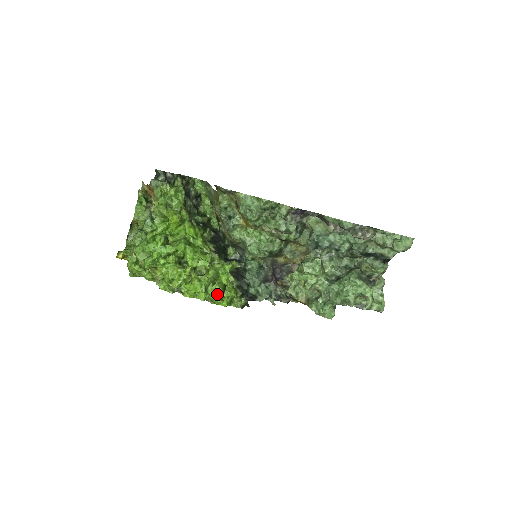
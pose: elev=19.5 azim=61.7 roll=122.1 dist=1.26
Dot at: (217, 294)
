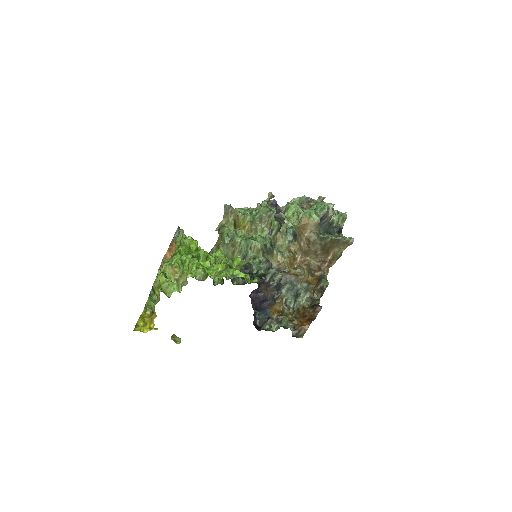
Dot at: occluded
